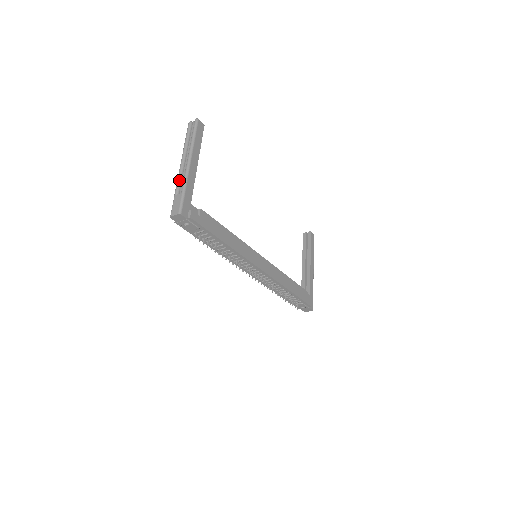
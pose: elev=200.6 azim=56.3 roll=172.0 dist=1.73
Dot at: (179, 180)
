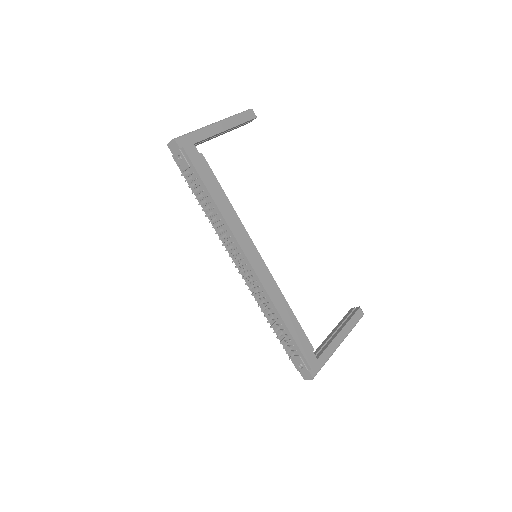
Dot at: occluded
